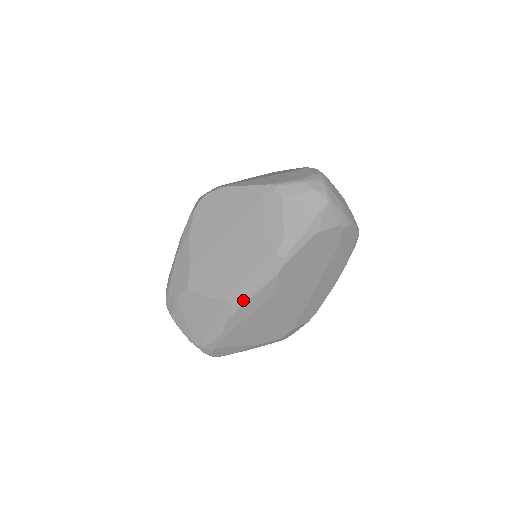
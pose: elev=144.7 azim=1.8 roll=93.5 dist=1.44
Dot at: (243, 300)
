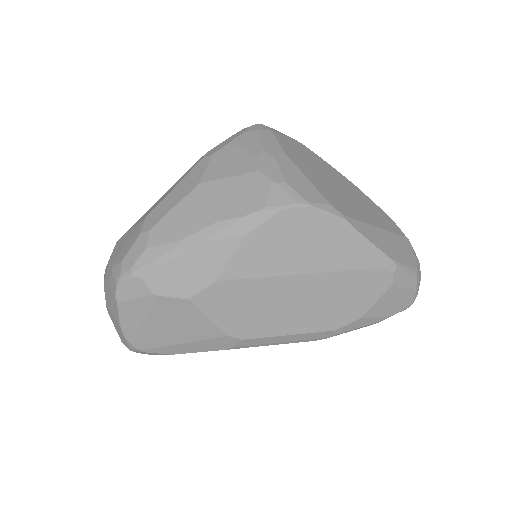
Dot at: (255, 345)
